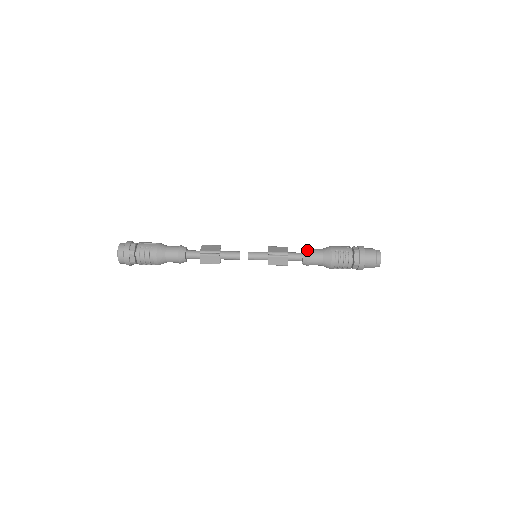
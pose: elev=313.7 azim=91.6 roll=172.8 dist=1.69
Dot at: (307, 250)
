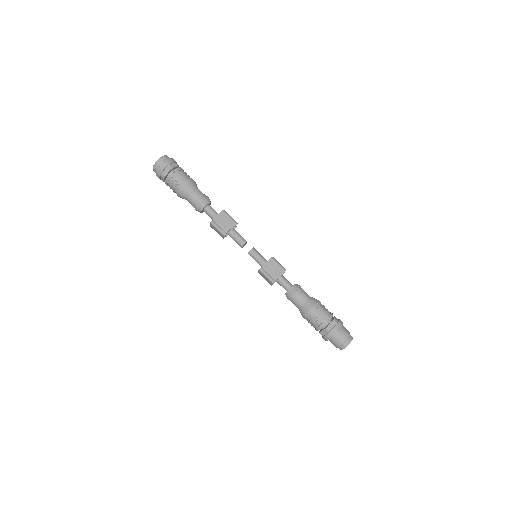
Dot at: (293, 291)
